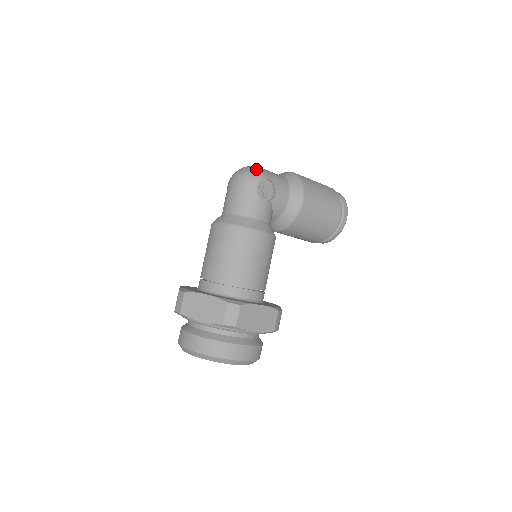
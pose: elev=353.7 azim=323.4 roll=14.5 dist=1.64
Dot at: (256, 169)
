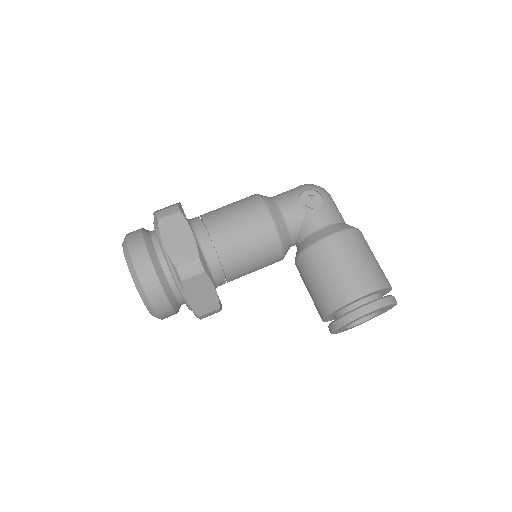
Dot at: (324, 189)
